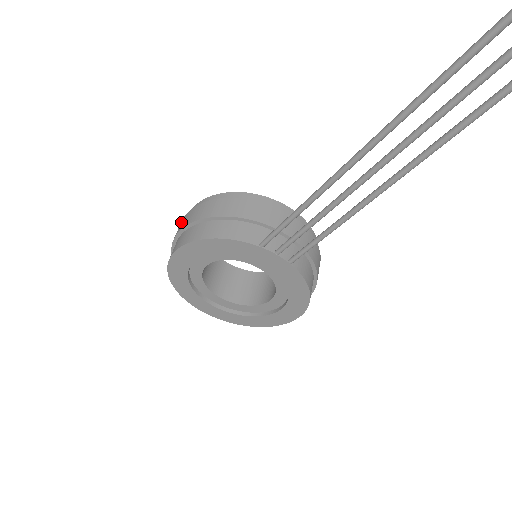
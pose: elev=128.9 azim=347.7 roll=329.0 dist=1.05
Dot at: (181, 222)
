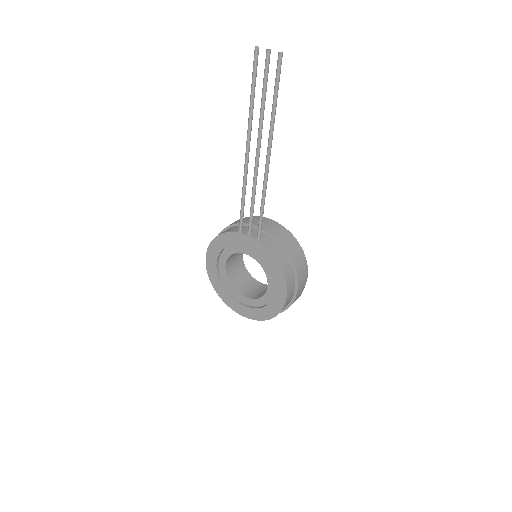
Dot at: occluded
